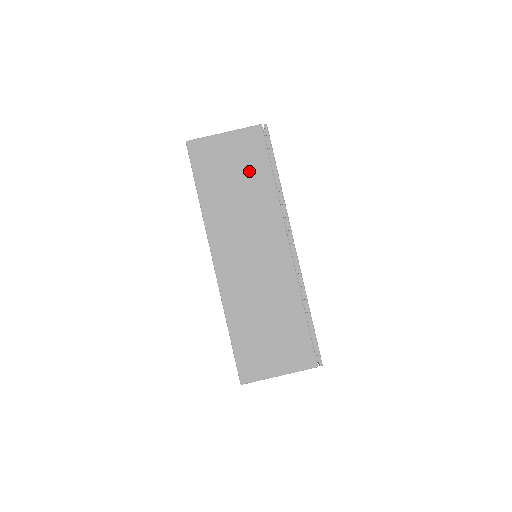
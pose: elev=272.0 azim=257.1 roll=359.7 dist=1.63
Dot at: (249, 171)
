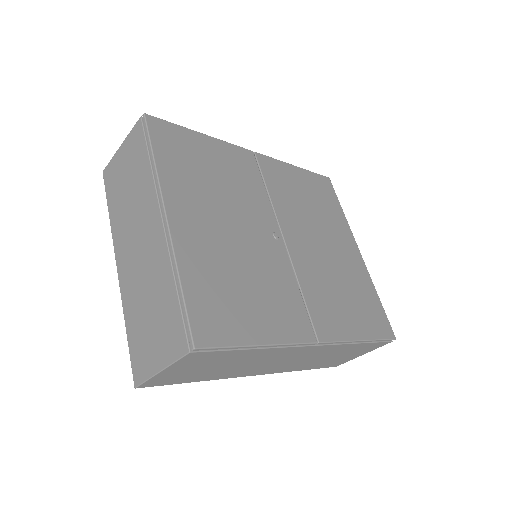
Dot at: (222, 361)
